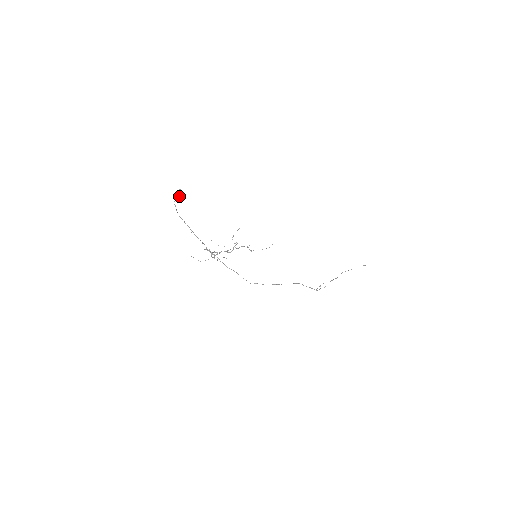
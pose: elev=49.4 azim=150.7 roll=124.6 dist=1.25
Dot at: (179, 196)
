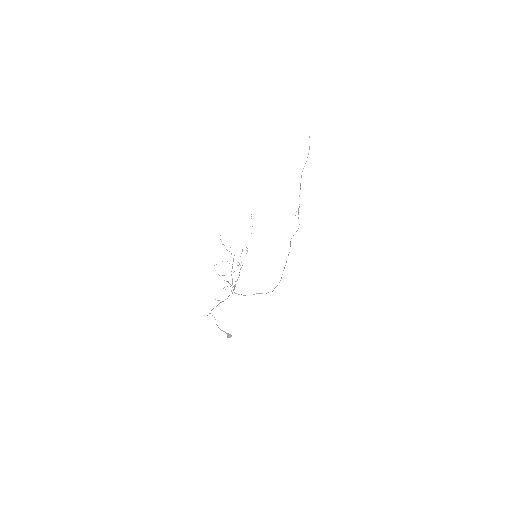
Dot at: occluded
